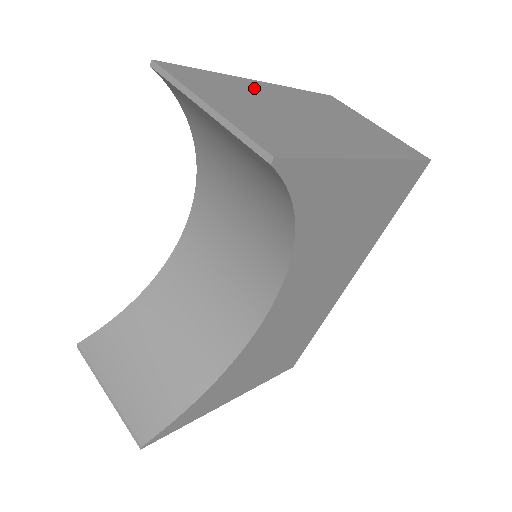
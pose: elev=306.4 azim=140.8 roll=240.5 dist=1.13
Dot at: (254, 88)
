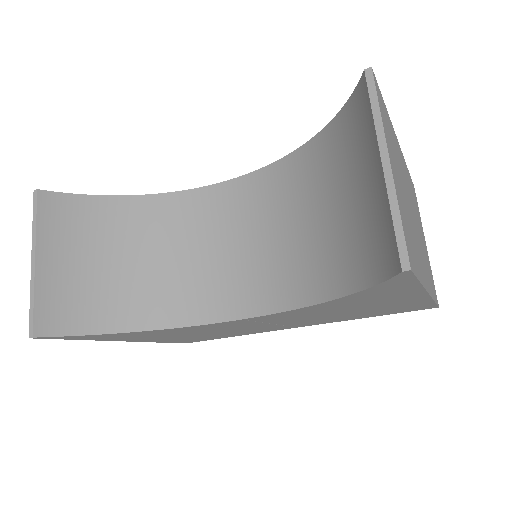
Dot at: (398, 152)
